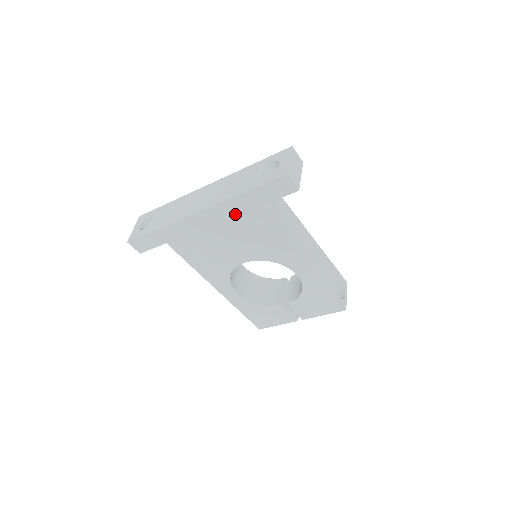
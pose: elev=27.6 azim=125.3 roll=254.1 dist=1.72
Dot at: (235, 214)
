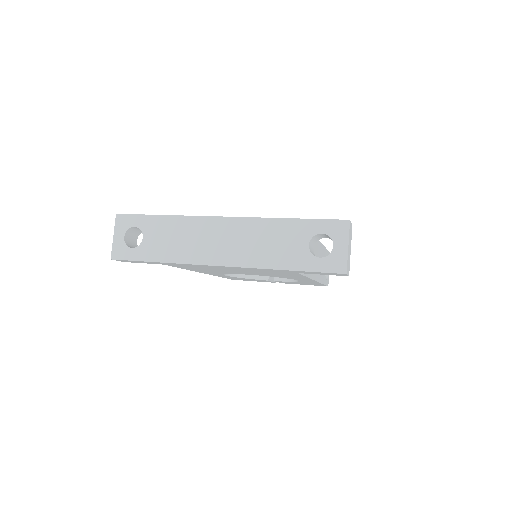
Dot at: (263, 270)
